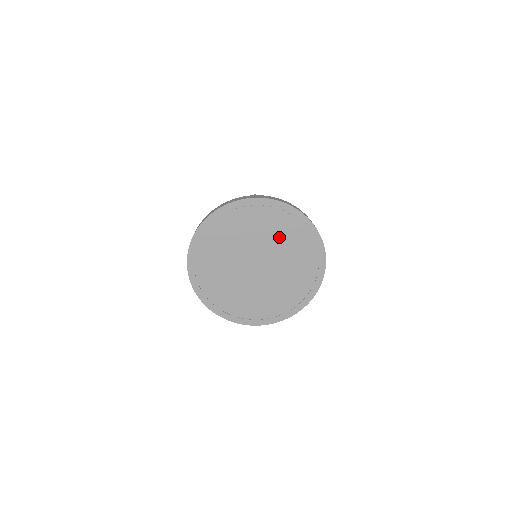
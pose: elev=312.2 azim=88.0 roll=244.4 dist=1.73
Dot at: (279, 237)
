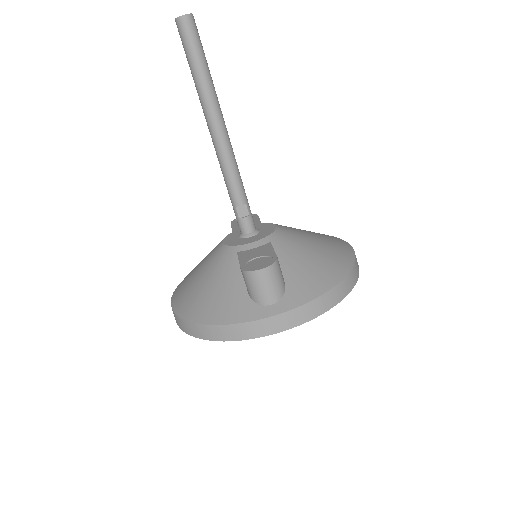
Dot at: occluded
